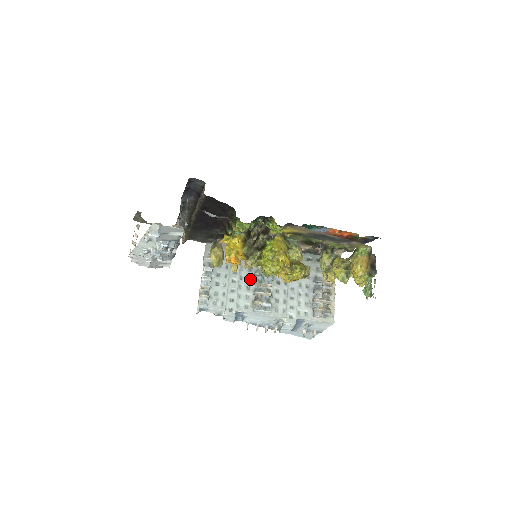
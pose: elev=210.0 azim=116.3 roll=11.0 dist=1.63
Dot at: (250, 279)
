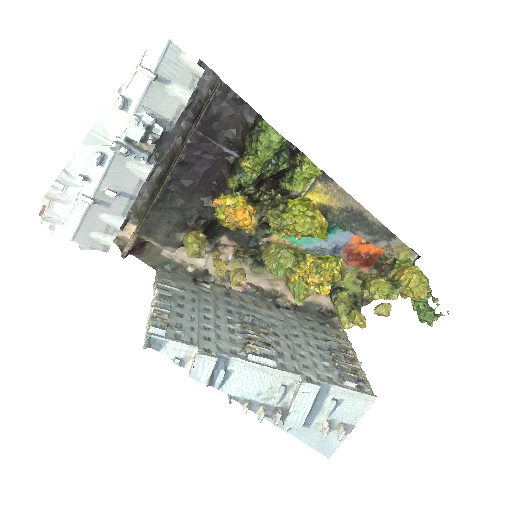
Dot at: (232, 321)
